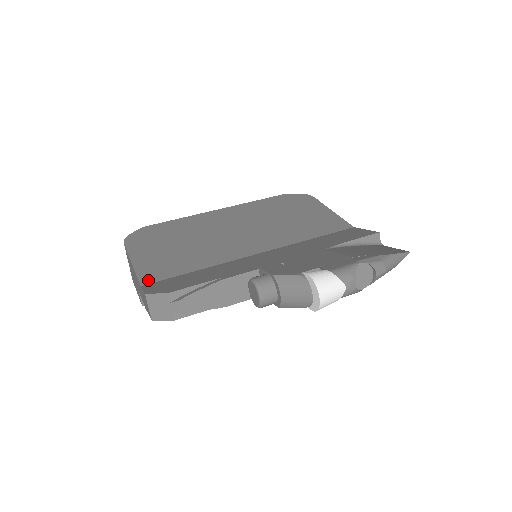
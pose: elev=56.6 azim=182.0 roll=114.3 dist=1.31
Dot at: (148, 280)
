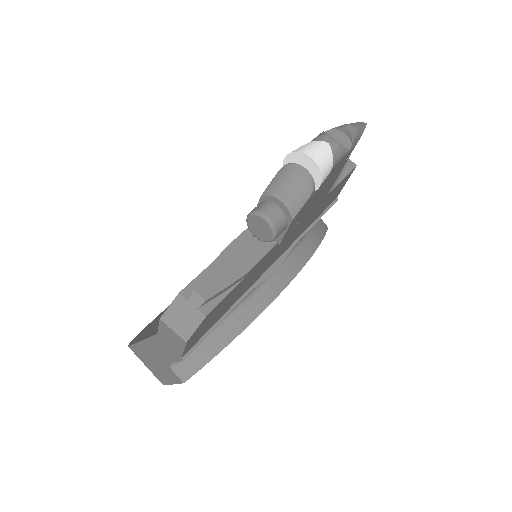
Dot at: occluded
